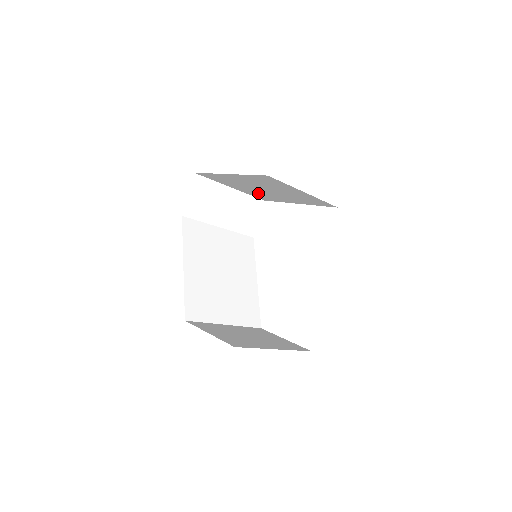
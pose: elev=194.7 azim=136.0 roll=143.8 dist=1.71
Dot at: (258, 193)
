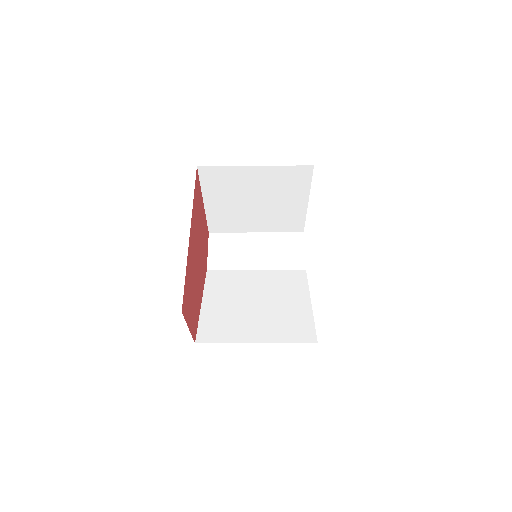
Dot at: (273, 219)
